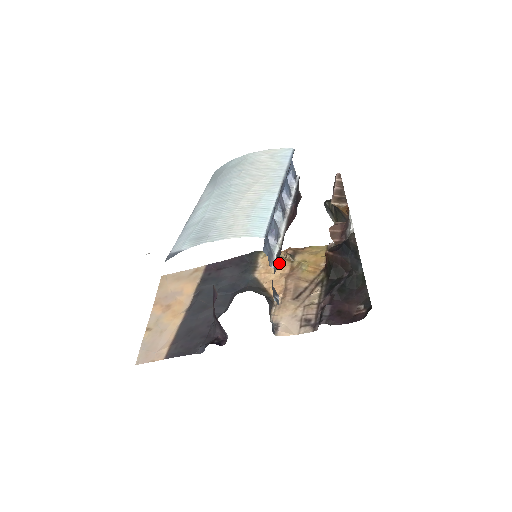
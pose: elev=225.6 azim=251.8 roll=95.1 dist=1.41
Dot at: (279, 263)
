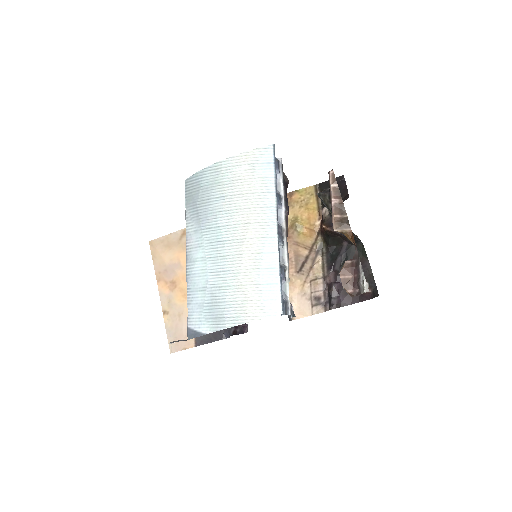
Dot at: occluded
